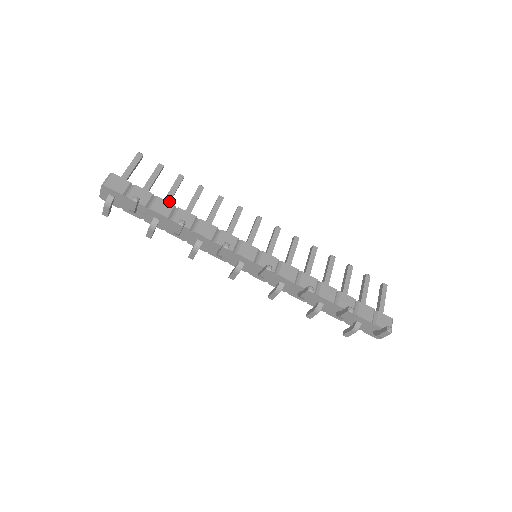
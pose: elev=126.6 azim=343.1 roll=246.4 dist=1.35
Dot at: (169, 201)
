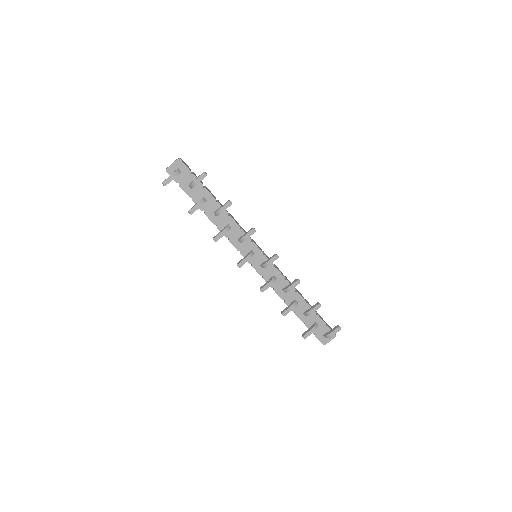
Dot at: occluded
